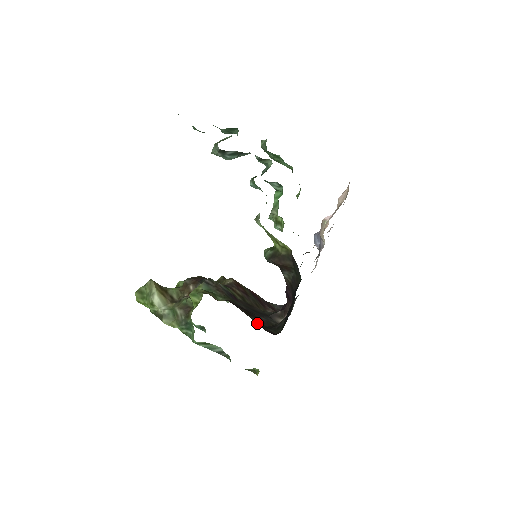
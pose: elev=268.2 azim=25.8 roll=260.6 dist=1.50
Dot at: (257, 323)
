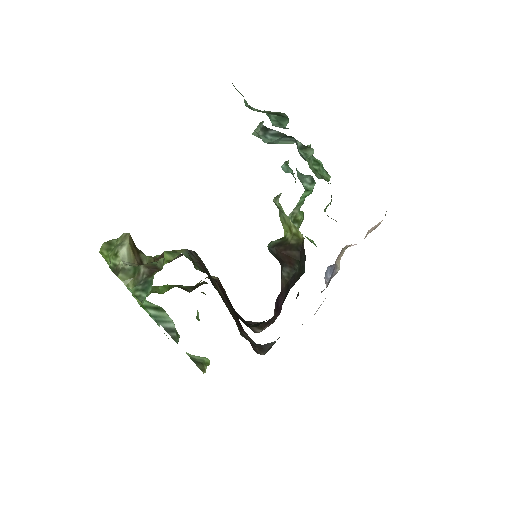
Dot at: occluded
